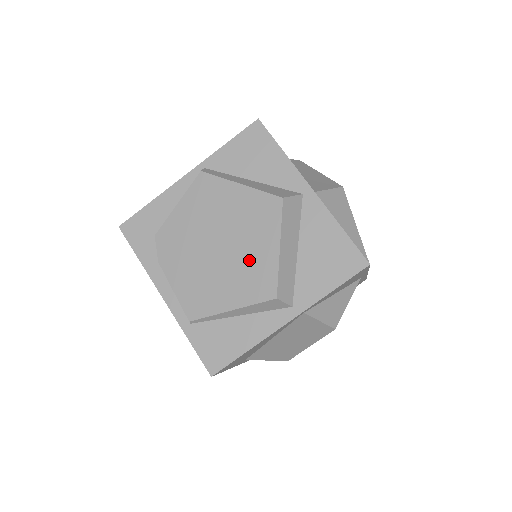
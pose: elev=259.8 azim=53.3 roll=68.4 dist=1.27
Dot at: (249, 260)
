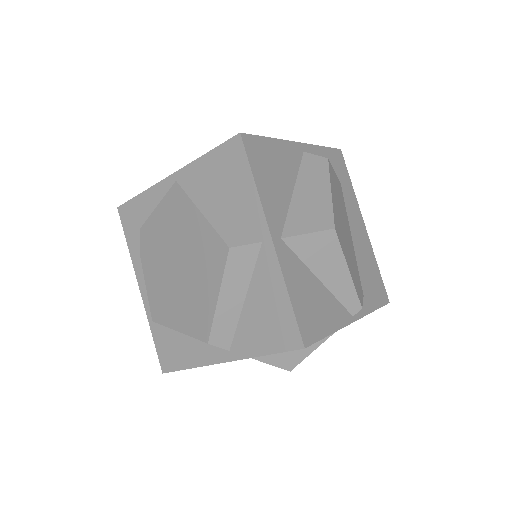
Dot at: (195, 294)
